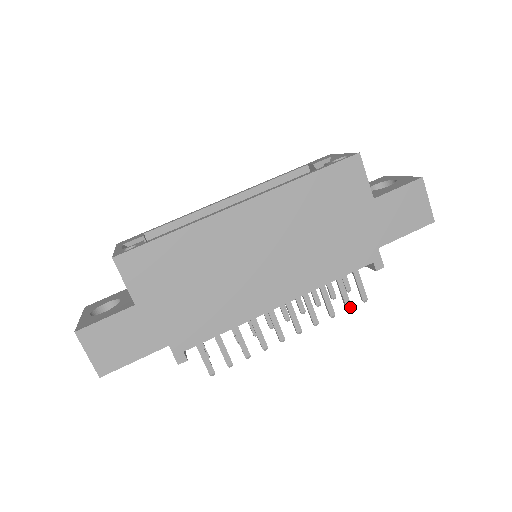
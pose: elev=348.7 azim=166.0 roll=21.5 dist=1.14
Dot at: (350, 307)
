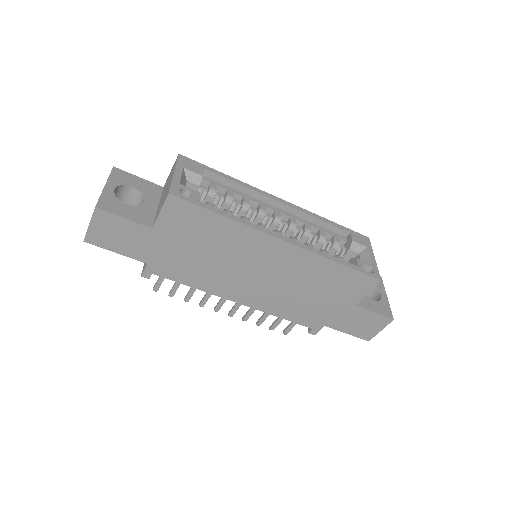
Dot at: occluded
